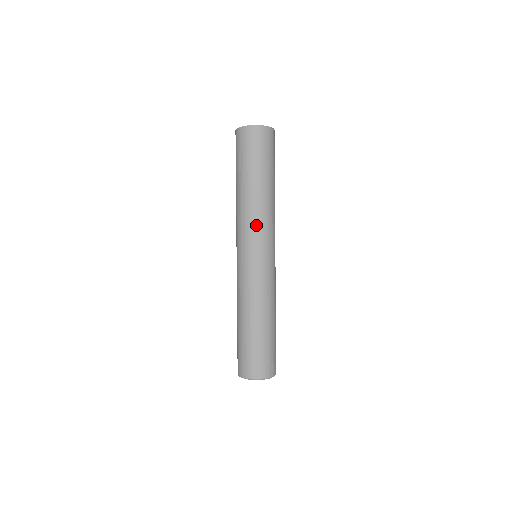
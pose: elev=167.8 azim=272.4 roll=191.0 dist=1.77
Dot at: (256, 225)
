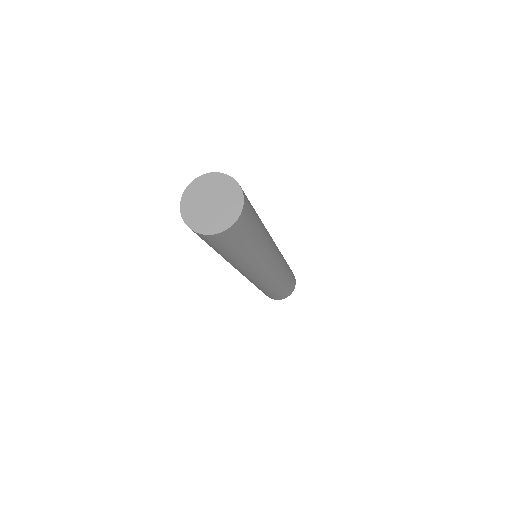
Dot at: occluded
